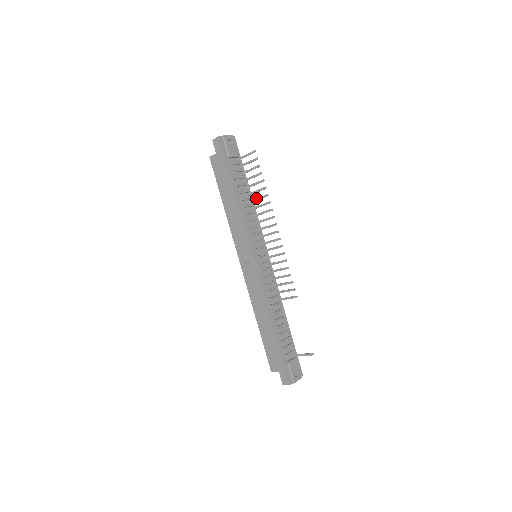
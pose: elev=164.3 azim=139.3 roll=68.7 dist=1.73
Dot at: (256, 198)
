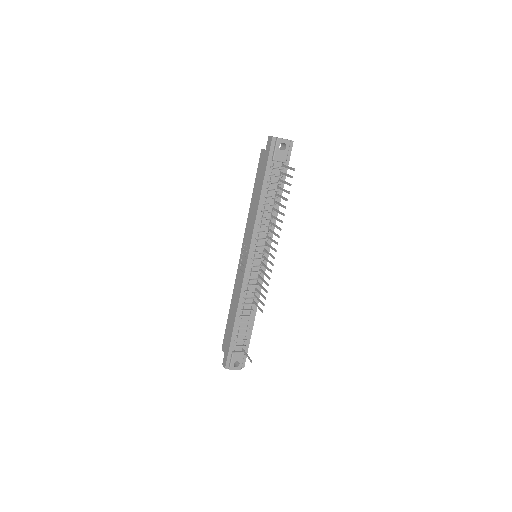
Dot at: (277, 210)
